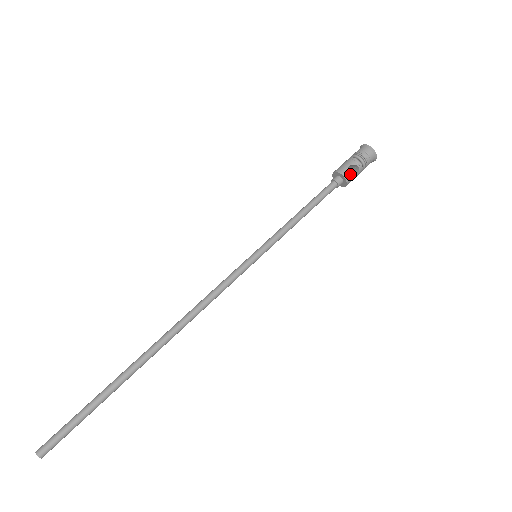
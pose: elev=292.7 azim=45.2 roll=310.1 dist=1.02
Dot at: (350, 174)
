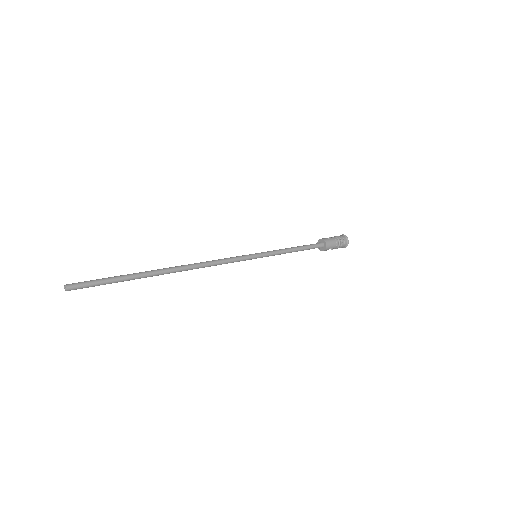
Dot at: (333, 246)
